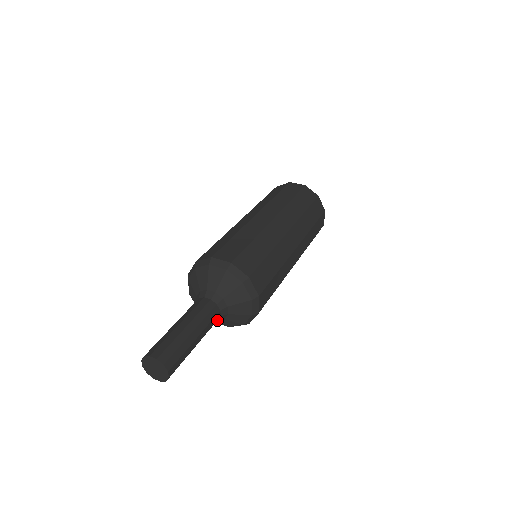
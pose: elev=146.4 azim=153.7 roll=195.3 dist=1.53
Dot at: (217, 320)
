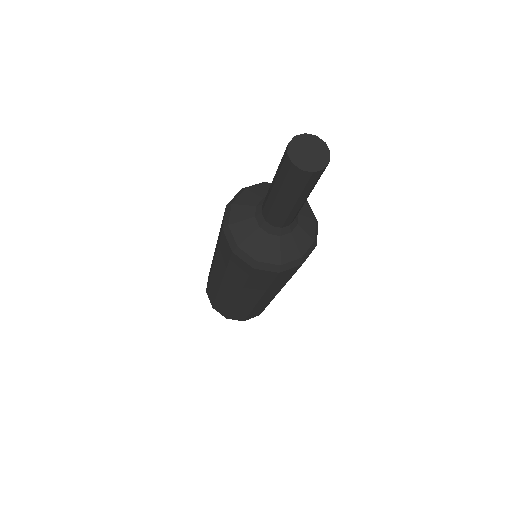
Dot at: (290, 235)
